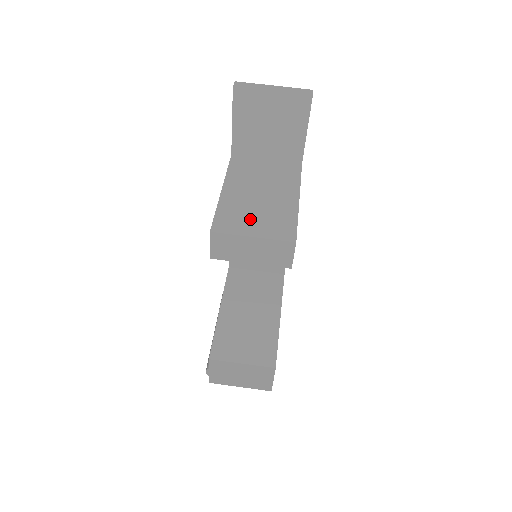
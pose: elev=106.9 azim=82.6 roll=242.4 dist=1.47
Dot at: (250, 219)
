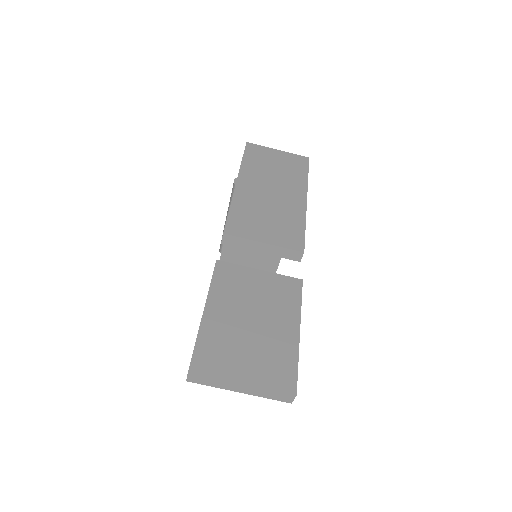
Dot at: occluded
